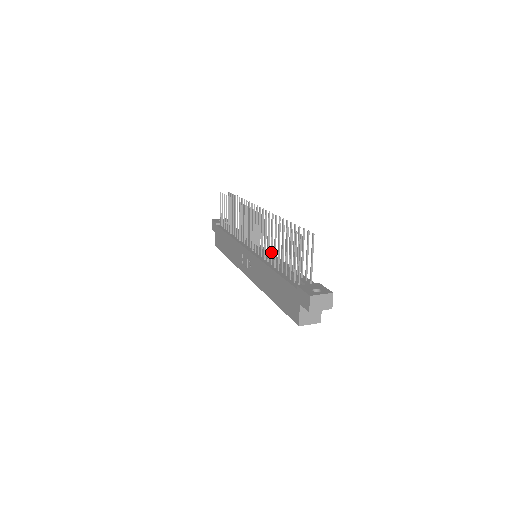
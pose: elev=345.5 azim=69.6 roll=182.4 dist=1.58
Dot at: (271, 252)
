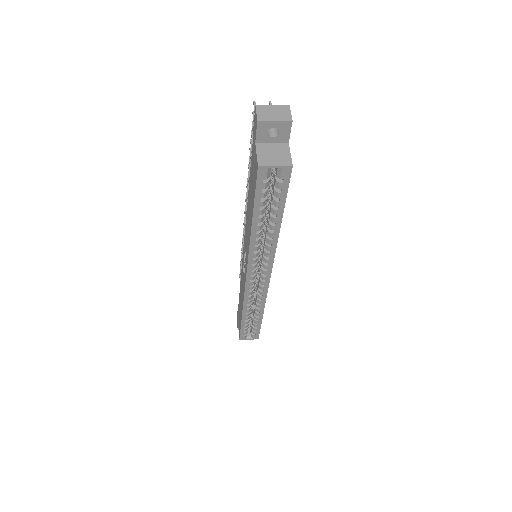
Dot at: occluded
